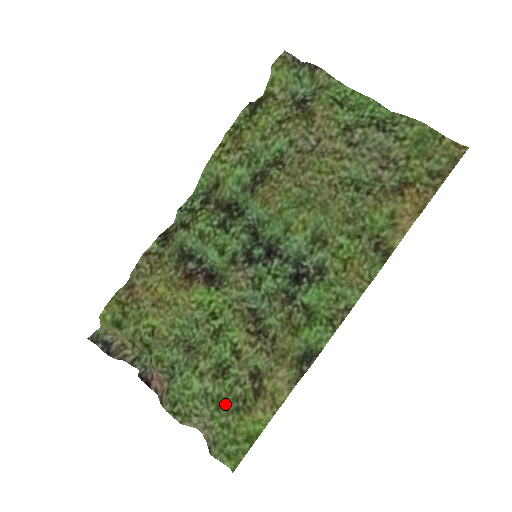
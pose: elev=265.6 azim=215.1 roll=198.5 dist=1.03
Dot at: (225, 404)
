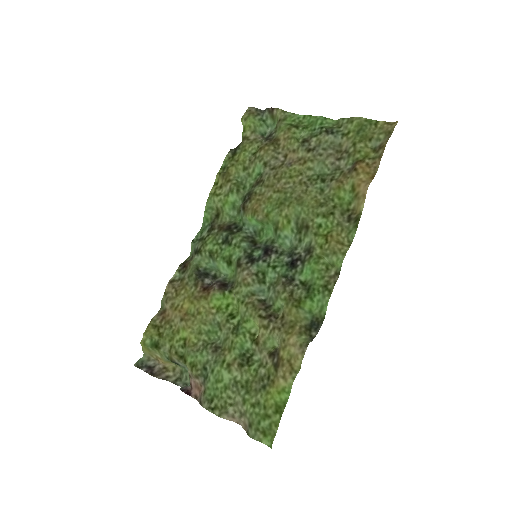
Dot at: (253, 386)
